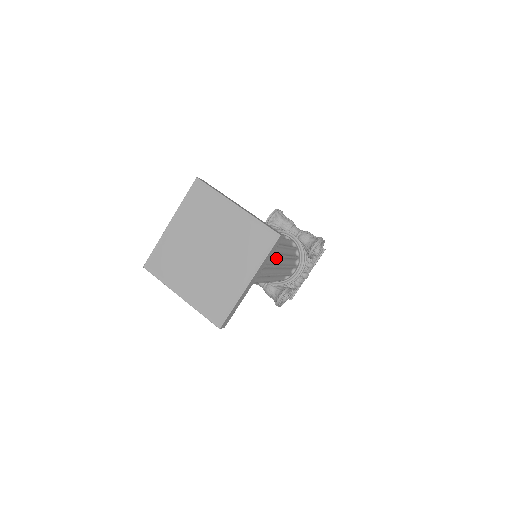
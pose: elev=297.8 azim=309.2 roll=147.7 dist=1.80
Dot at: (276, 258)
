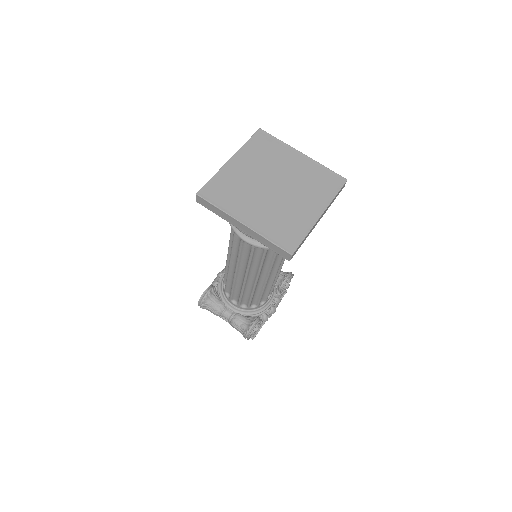
Dot at: occluded
